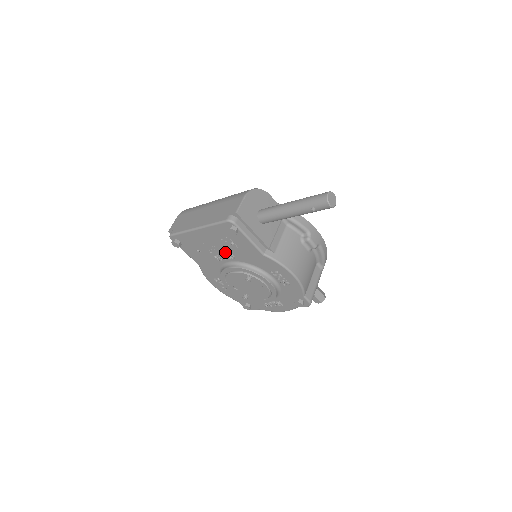
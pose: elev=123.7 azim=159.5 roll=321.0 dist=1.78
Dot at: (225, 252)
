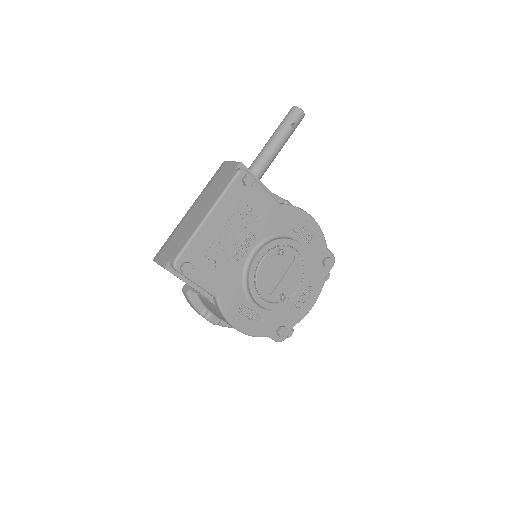
Dot at: (244, 235)
